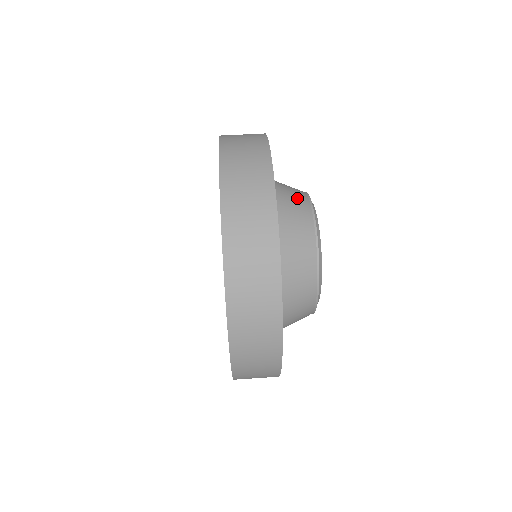
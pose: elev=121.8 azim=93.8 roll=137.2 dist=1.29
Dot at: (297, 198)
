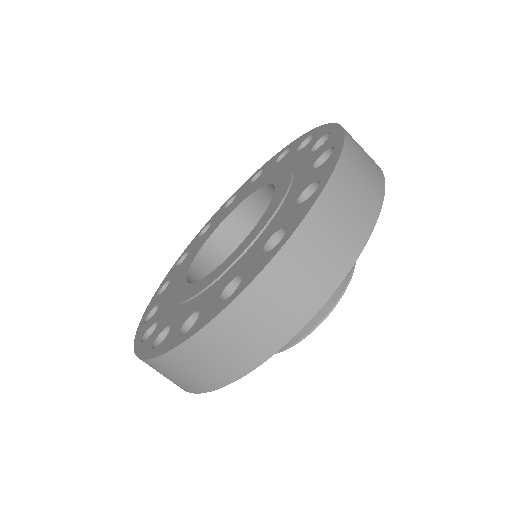
Dot at: occluded
